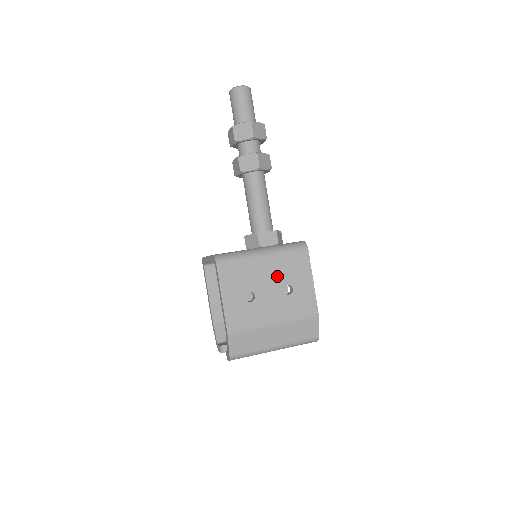
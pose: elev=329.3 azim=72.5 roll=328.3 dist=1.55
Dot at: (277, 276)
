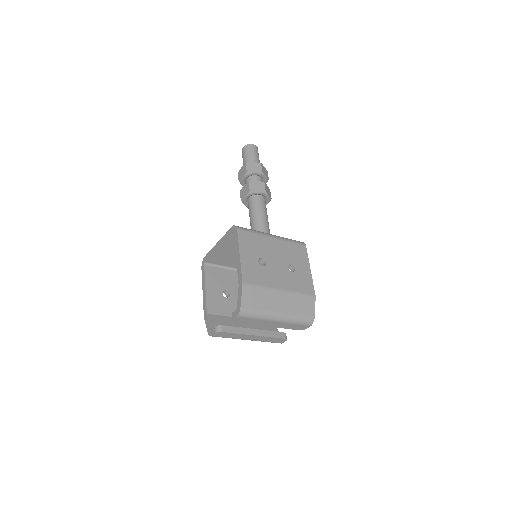
Dot at: (283, 255)
